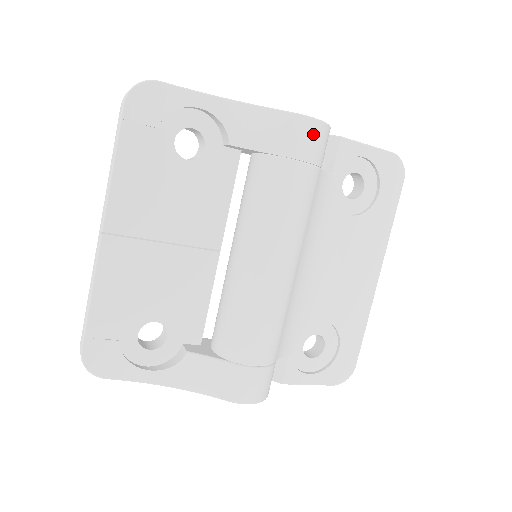
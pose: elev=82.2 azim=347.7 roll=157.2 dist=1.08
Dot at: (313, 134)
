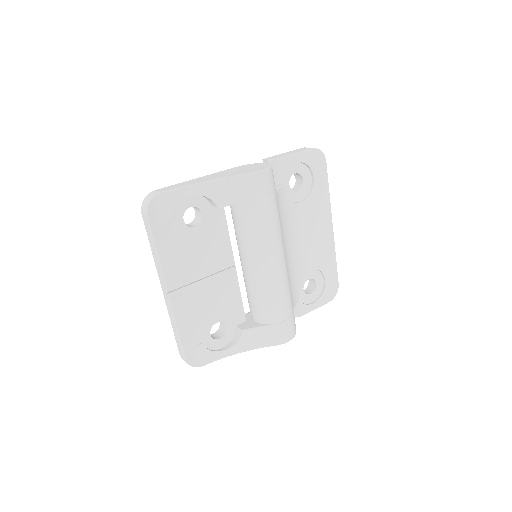
Dot at: (265, 180)
